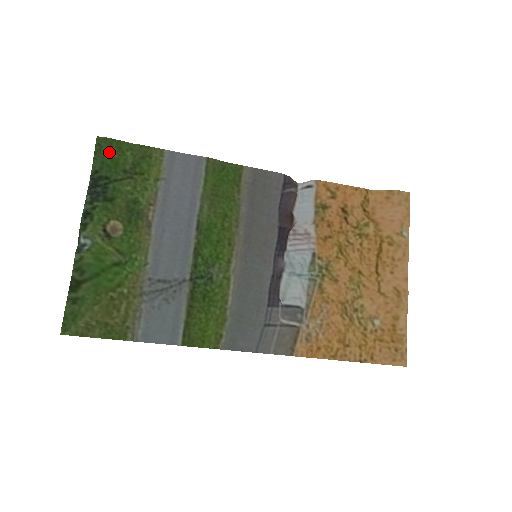
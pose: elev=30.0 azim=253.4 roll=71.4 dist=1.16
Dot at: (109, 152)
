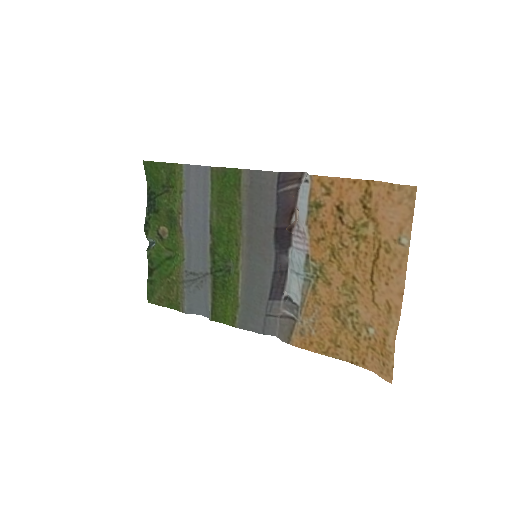
Dot at: (151, 172)
